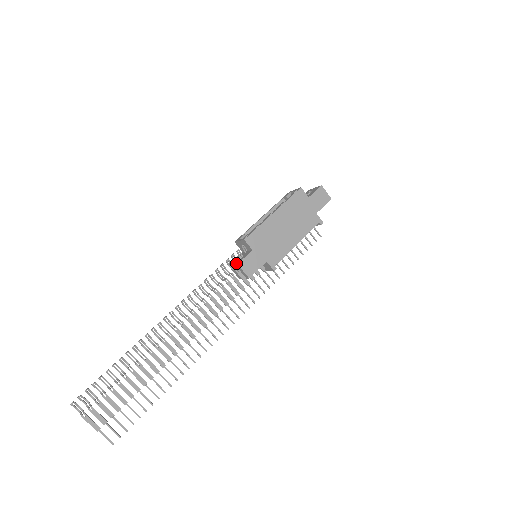
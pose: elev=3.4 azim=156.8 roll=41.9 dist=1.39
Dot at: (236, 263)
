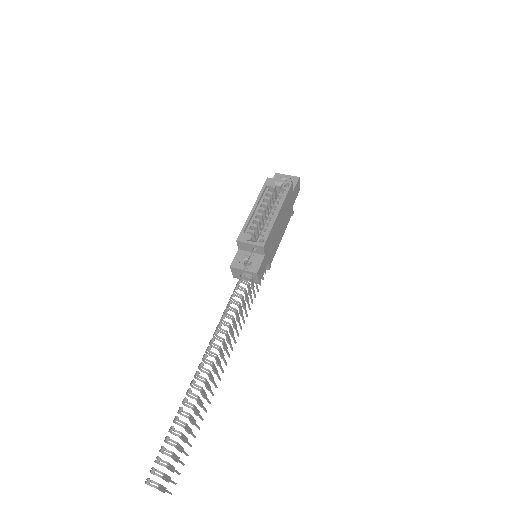
Dot at: (252, 271)
